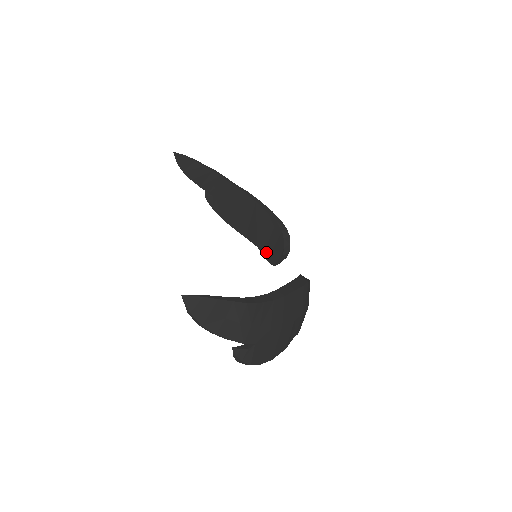
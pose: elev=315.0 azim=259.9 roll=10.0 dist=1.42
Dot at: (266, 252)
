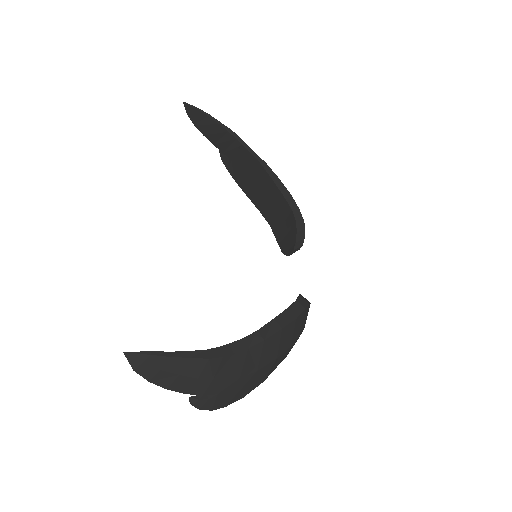
Dot at: (278, 236)
